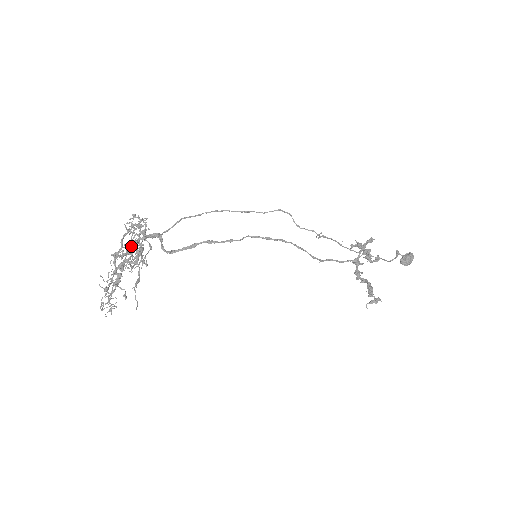
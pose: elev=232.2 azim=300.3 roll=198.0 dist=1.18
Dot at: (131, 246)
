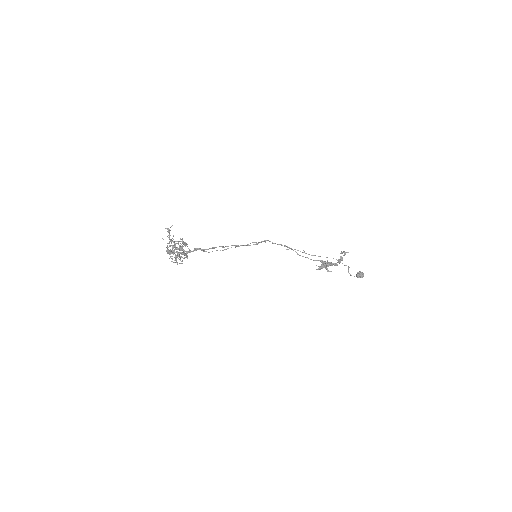
Dot at: (175, 259)
